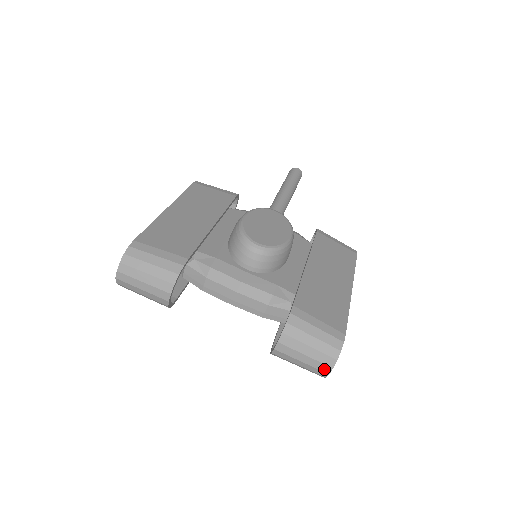
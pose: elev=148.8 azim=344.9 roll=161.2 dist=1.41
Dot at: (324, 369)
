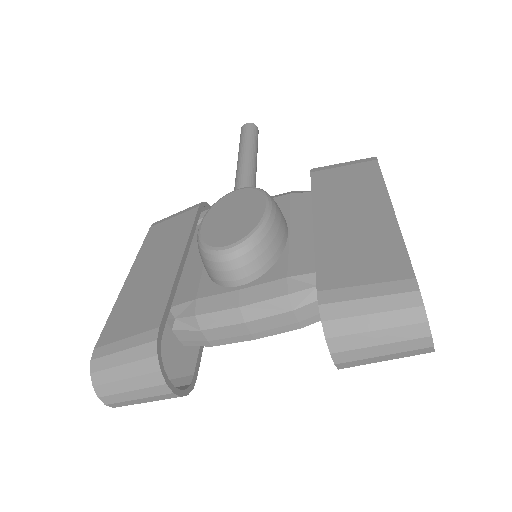
Dot at: (421, 345)
